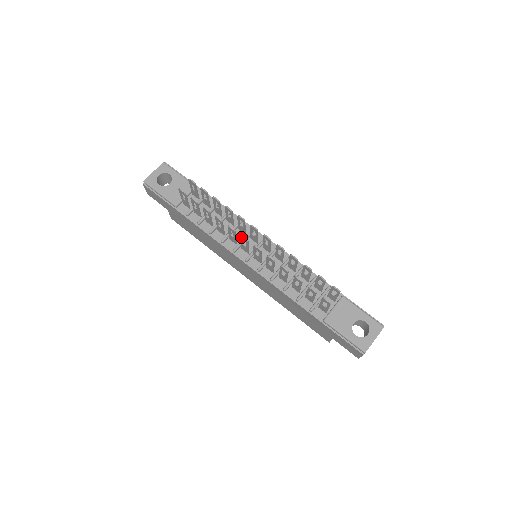
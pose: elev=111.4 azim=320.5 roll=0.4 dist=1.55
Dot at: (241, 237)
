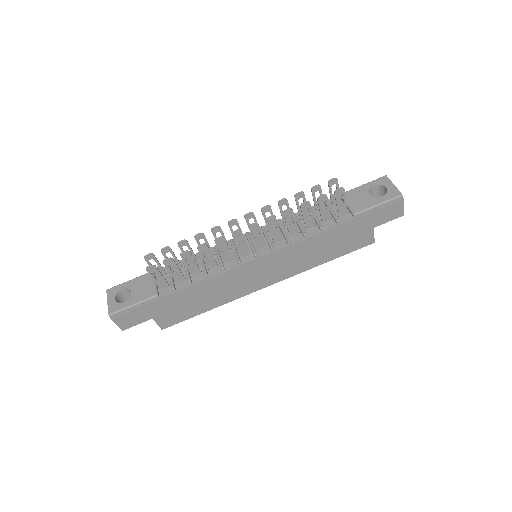
Dot at: (233, 235)
